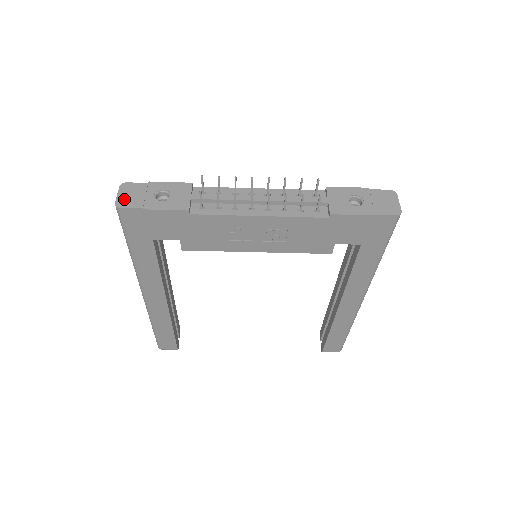
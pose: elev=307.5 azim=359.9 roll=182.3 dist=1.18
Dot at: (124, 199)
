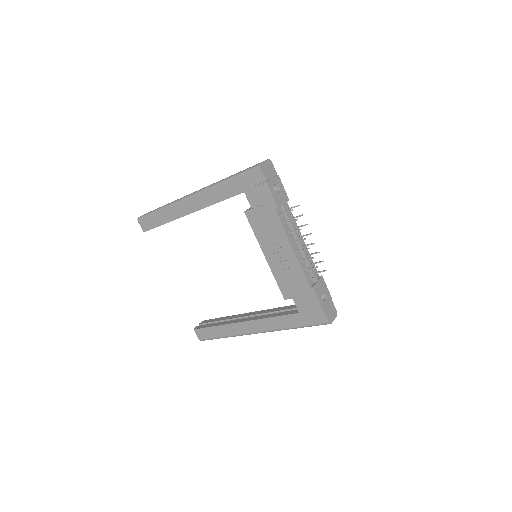
Dot at: (265, 167)
